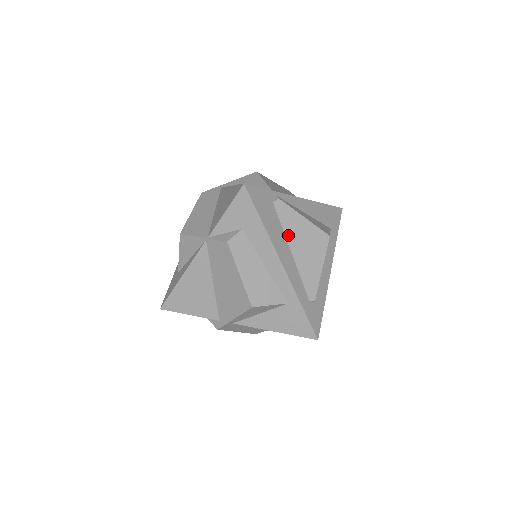
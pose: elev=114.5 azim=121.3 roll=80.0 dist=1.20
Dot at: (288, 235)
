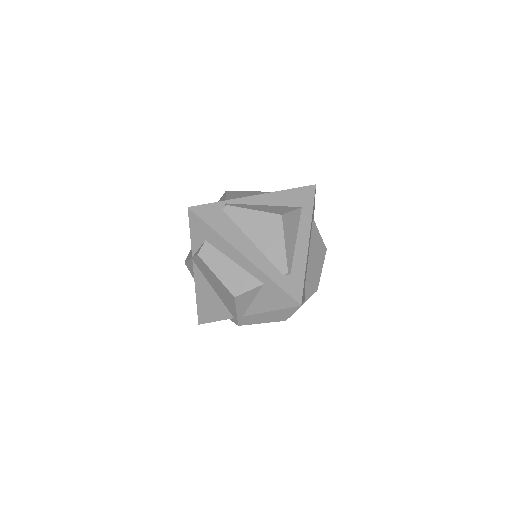
Dot at: (244, 229)
